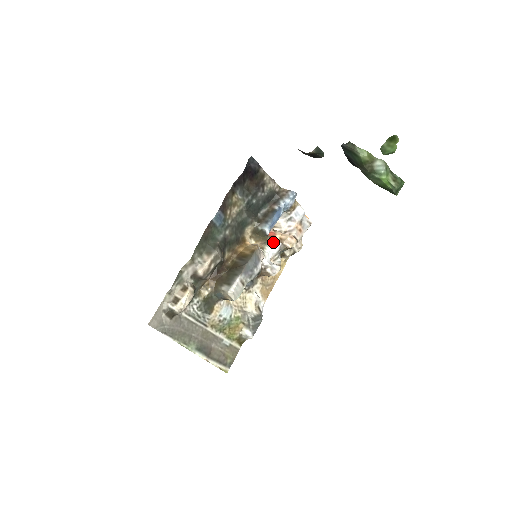
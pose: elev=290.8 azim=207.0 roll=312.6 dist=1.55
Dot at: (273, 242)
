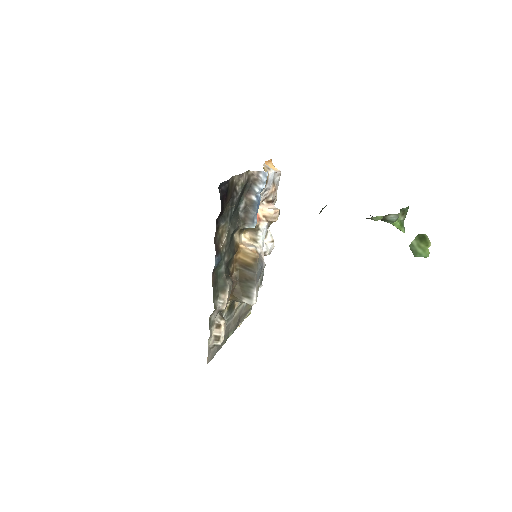
Dot at: (262, 229)
